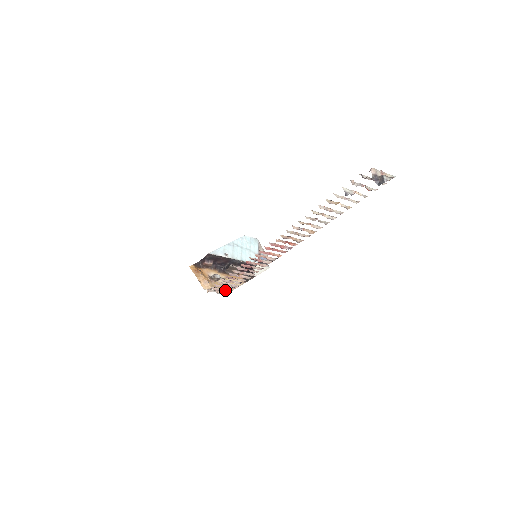
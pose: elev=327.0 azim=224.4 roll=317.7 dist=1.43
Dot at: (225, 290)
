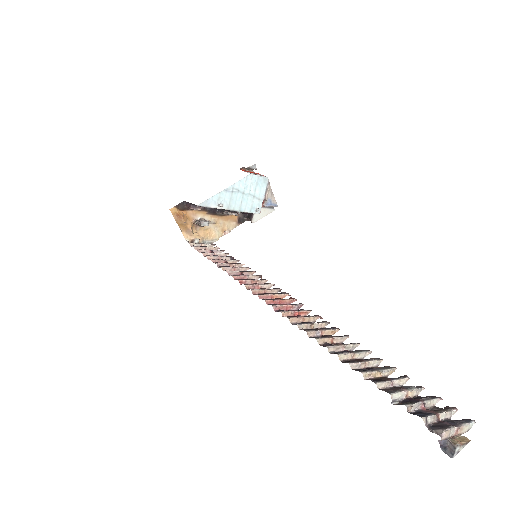
Dot at: (211, 249)
